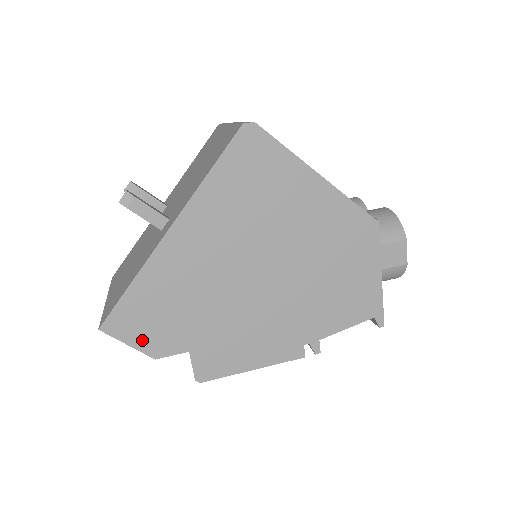
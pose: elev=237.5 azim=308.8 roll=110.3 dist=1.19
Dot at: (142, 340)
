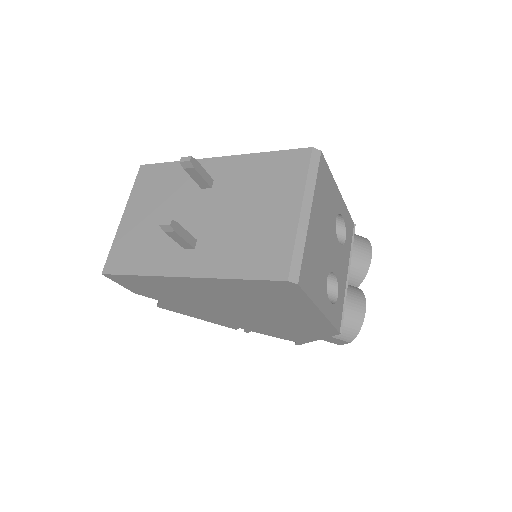
Dot at: (131, 287)
